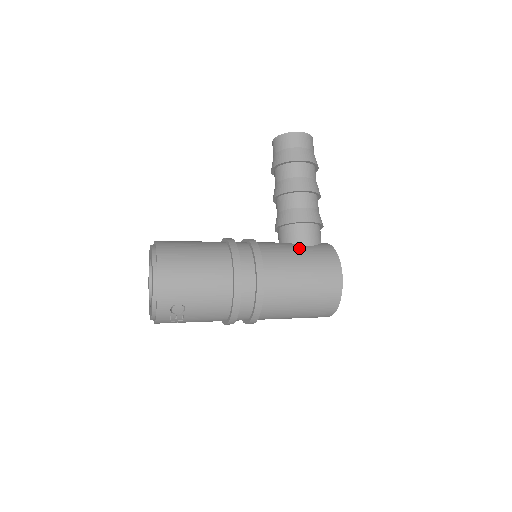
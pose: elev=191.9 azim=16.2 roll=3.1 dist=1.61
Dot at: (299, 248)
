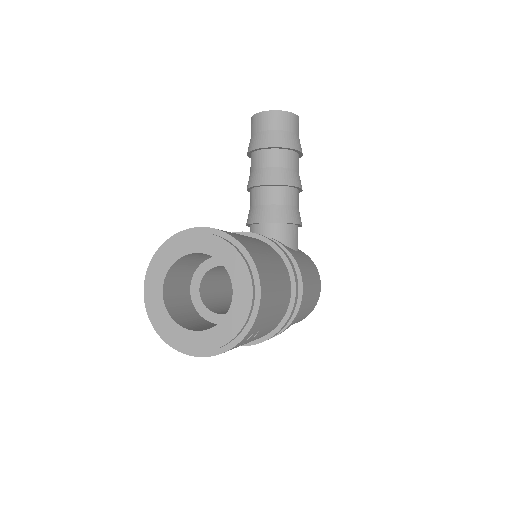
Dot at: (299, 255)
